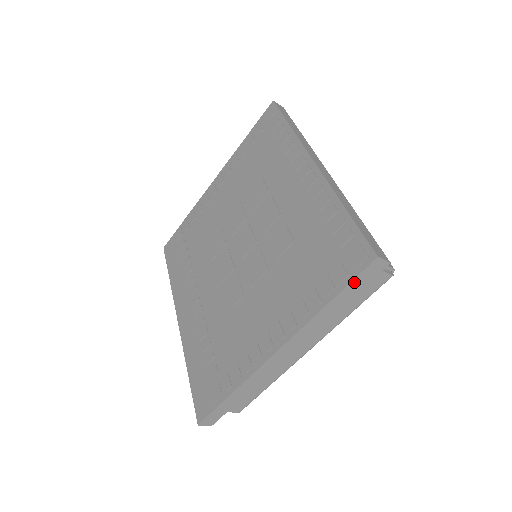
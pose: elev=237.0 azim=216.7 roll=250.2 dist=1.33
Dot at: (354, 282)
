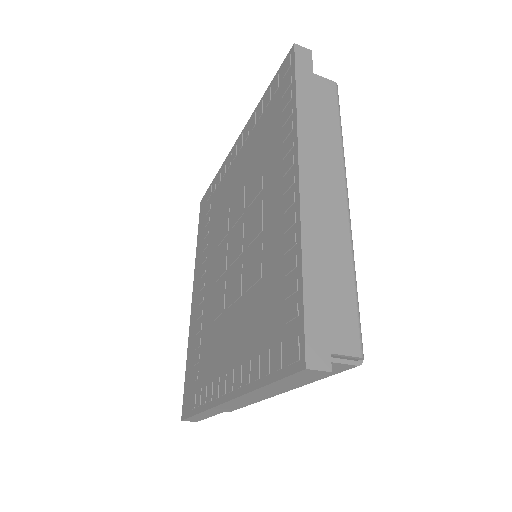
Dot at: (286, 379)
